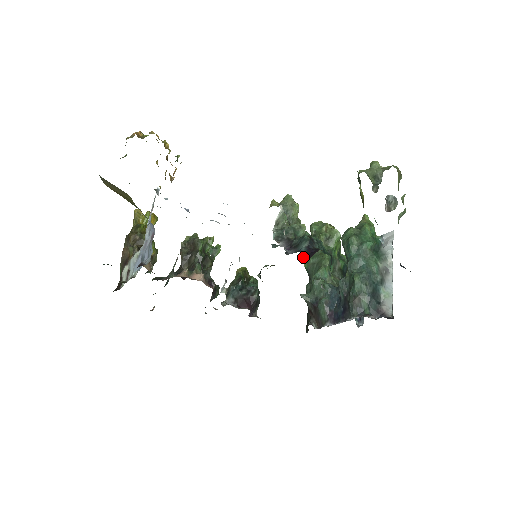
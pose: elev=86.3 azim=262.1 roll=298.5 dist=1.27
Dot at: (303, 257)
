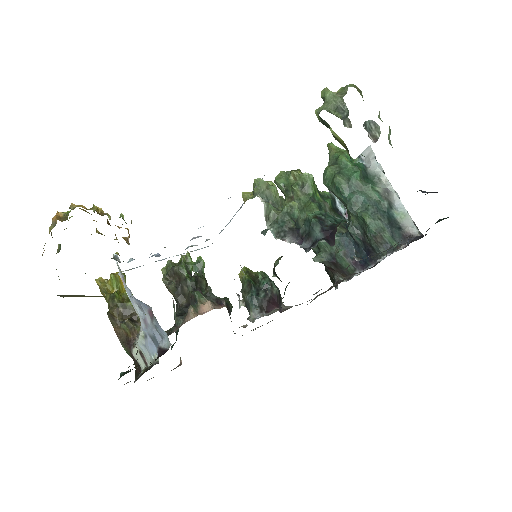
Dot at: occluded
